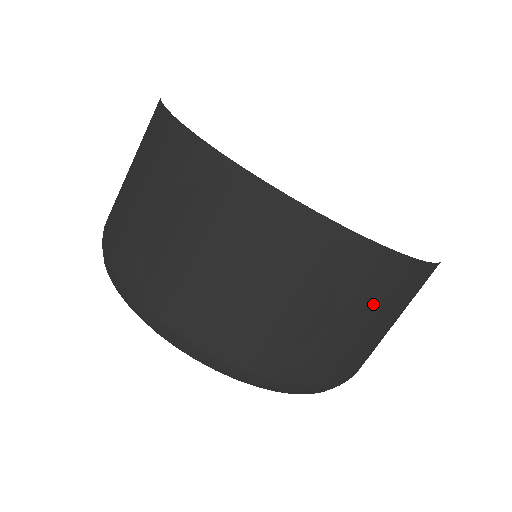
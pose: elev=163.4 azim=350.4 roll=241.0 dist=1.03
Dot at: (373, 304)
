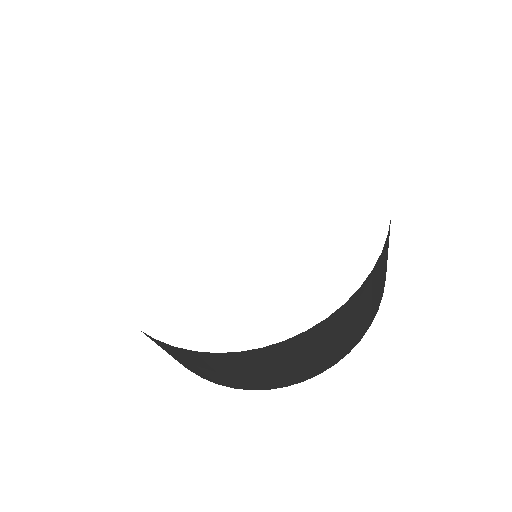
Dot at: (351, 318)
